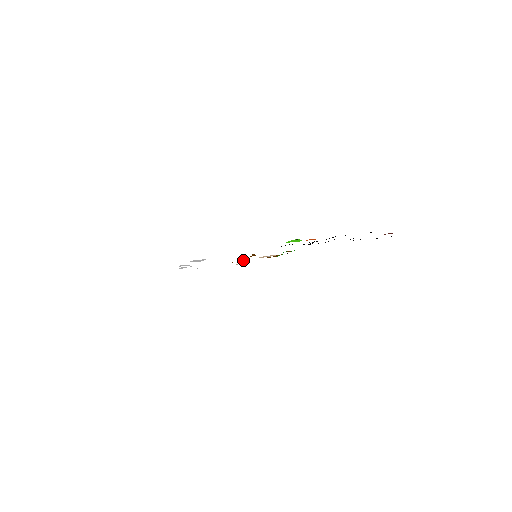
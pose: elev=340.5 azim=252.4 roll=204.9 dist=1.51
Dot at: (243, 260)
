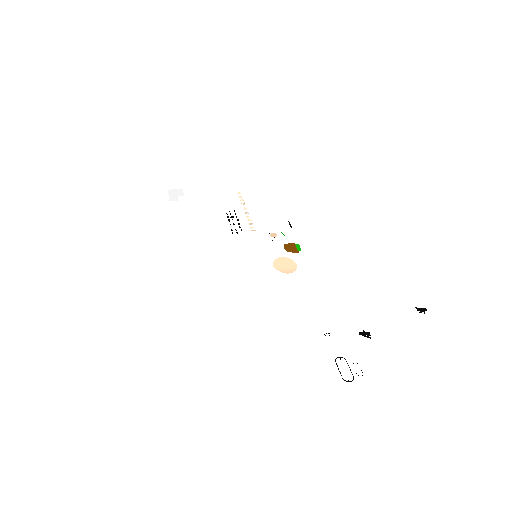
Dot at: occluded
